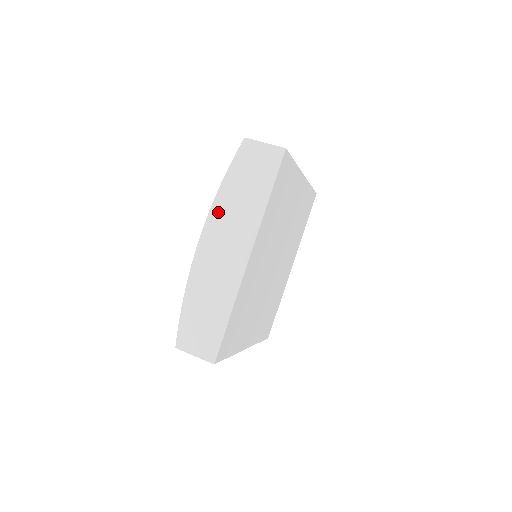
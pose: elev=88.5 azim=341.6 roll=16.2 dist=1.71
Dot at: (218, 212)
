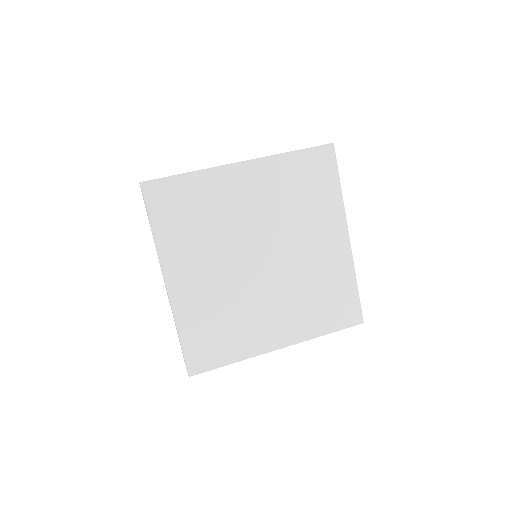
Dot at: occluded
